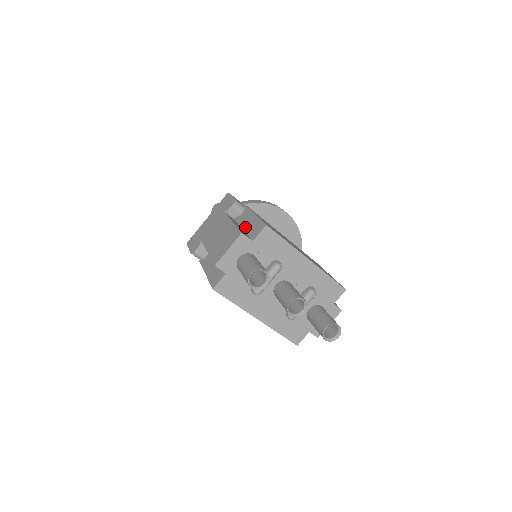
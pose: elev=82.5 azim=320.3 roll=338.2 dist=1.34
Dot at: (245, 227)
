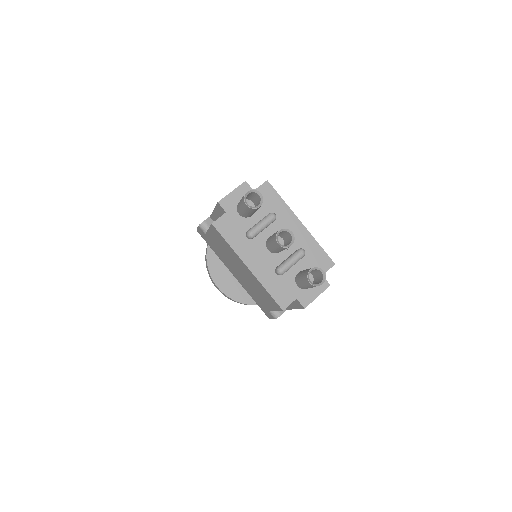
Dot at: occluded
